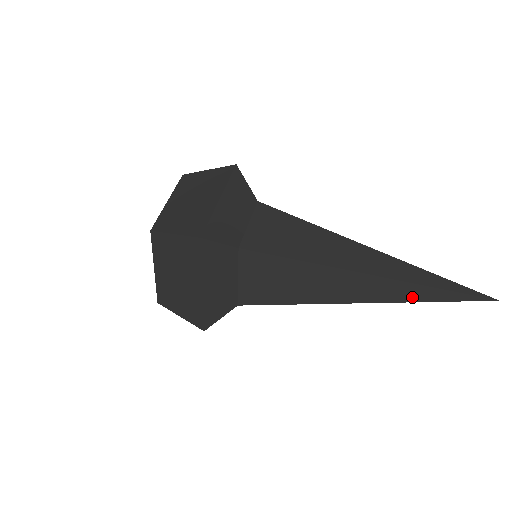
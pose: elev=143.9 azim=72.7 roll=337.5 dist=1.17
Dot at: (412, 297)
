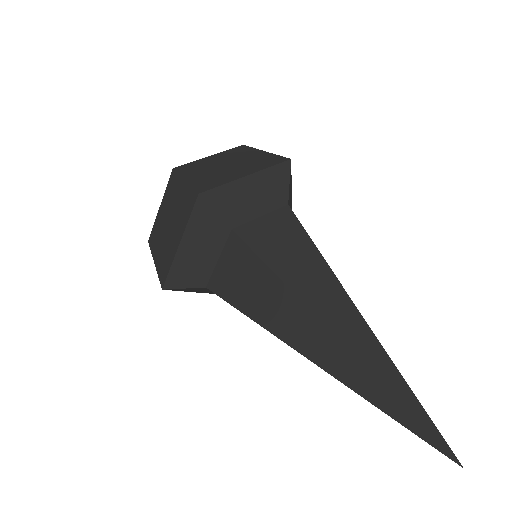
Dot at: (368, 393)
